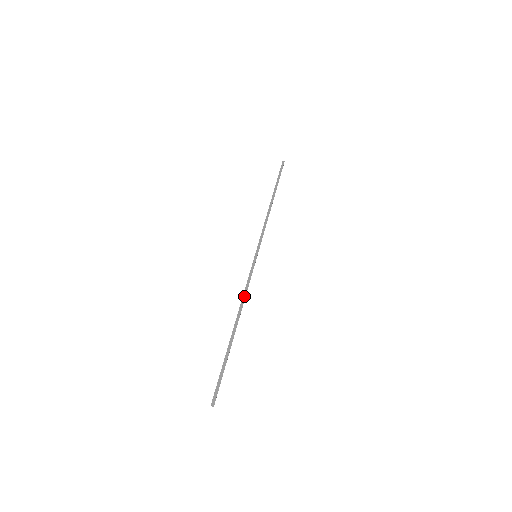
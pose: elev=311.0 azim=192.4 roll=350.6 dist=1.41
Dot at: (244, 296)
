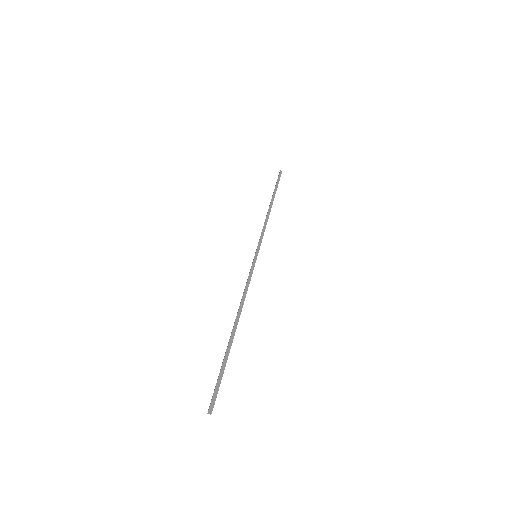
Dot at: (244, 295)
